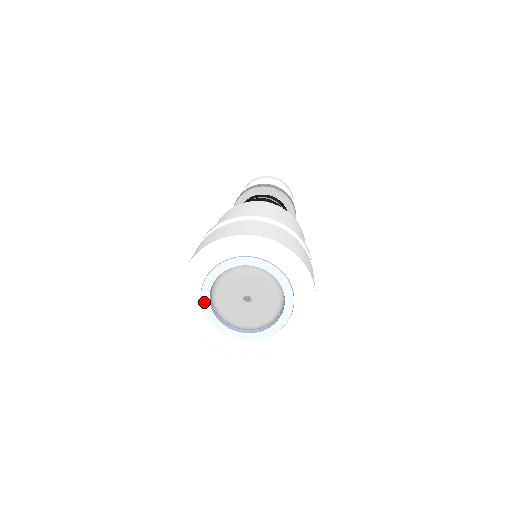
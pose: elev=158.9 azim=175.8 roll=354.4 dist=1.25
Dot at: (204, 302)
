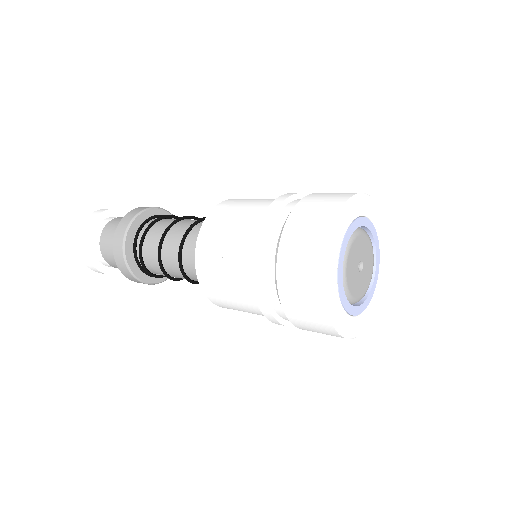
Dot at: (348, 233)
